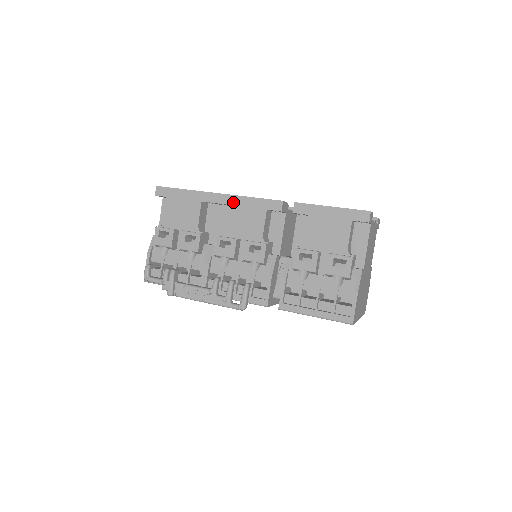
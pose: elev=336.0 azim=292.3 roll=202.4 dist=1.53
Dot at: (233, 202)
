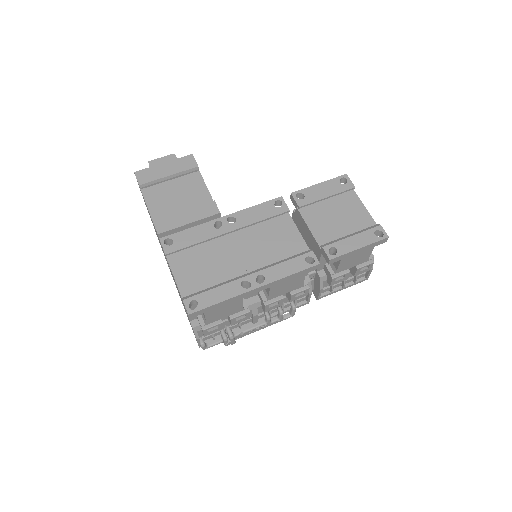
Dot at: (274, 285)
